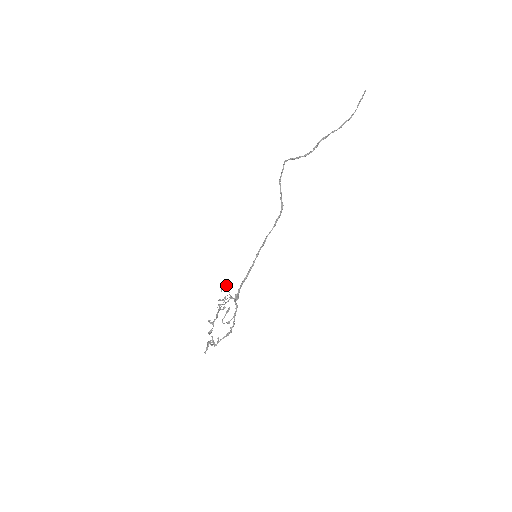
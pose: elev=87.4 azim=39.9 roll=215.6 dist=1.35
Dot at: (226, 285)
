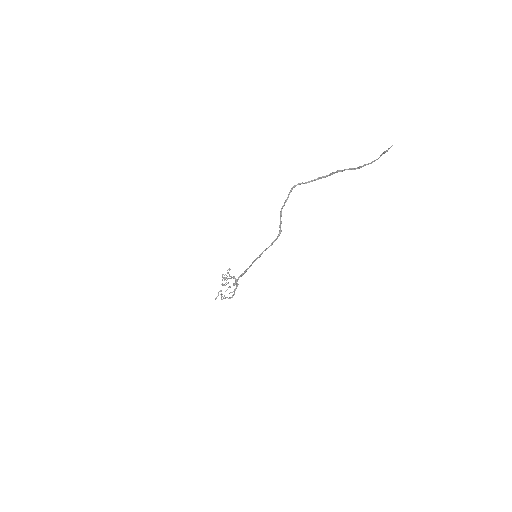
Dot at: occluded
